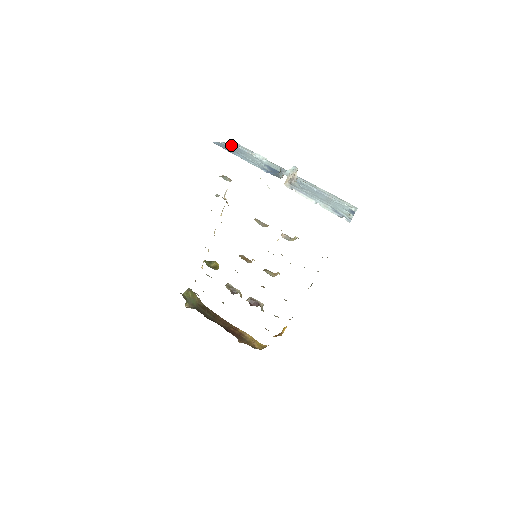
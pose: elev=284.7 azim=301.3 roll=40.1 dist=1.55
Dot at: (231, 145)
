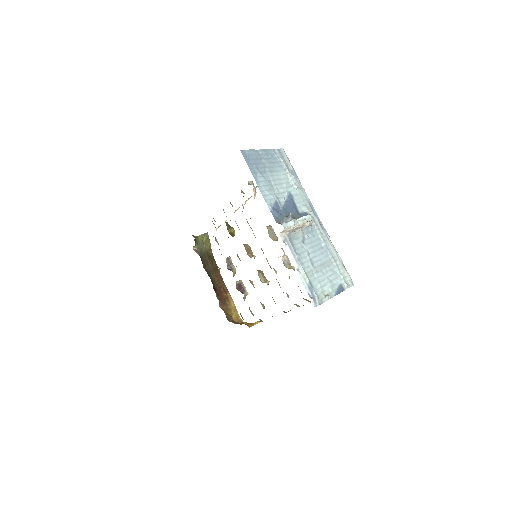
Dot at: (272, 154)
